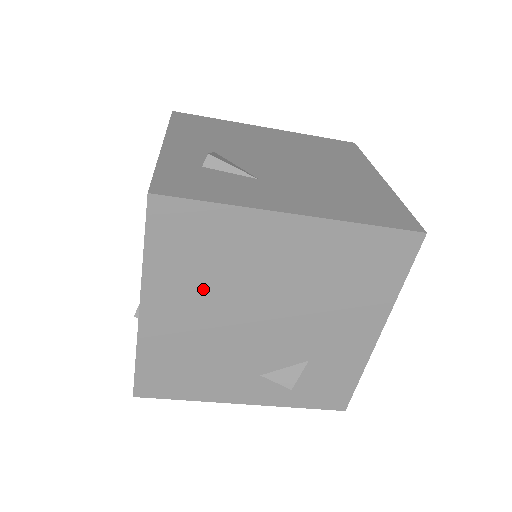
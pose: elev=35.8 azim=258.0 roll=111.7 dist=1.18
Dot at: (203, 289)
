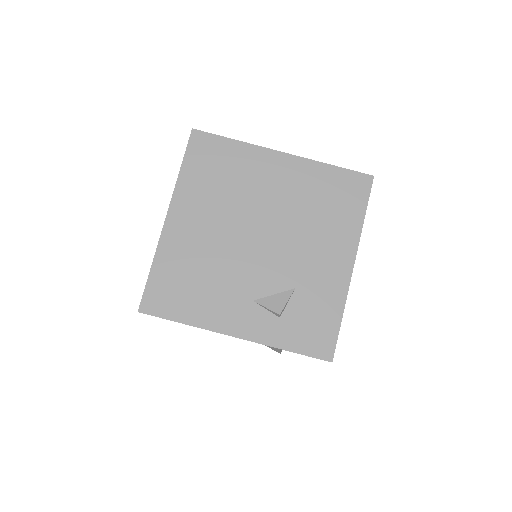
Dot at: (216, 204)
